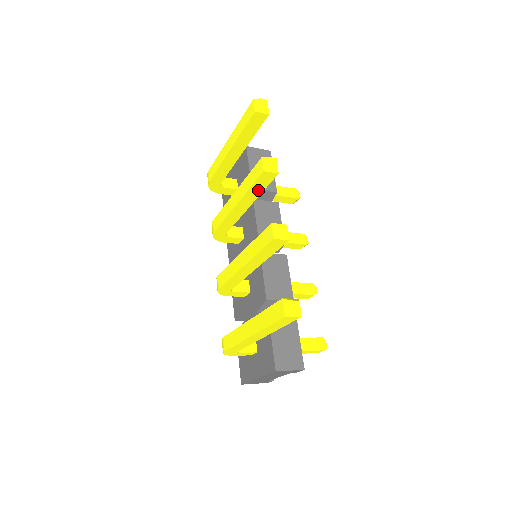
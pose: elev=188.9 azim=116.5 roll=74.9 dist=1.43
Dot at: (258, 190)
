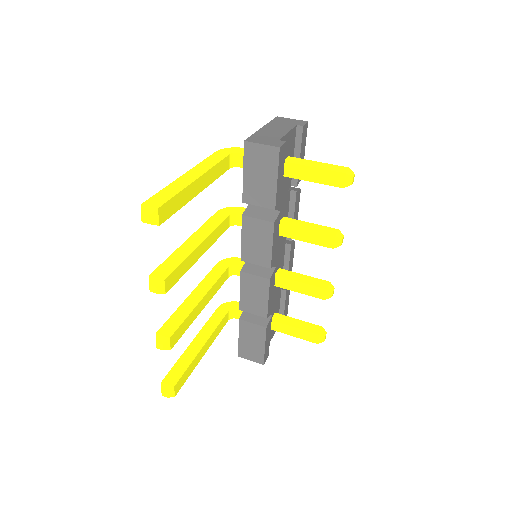
Dot at: occluded
